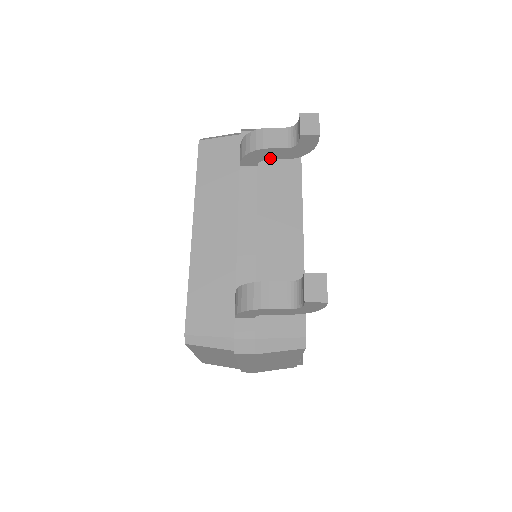
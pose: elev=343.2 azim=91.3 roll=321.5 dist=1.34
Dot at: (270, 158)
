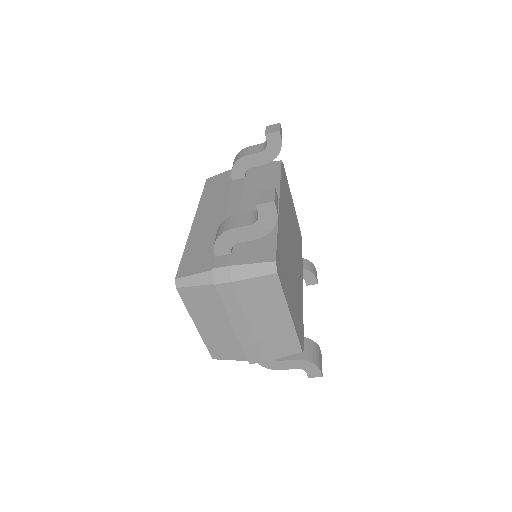
Dot at: (252, 166)
